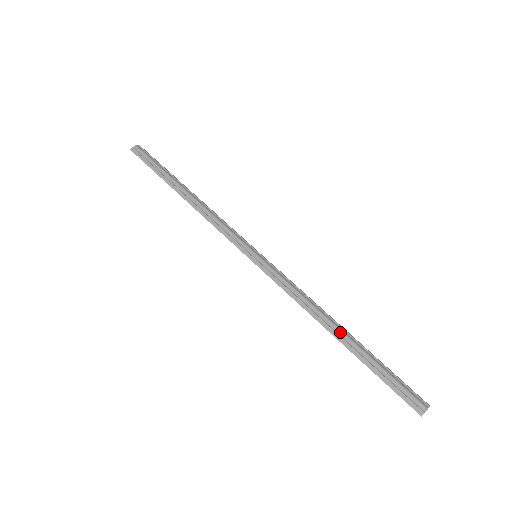
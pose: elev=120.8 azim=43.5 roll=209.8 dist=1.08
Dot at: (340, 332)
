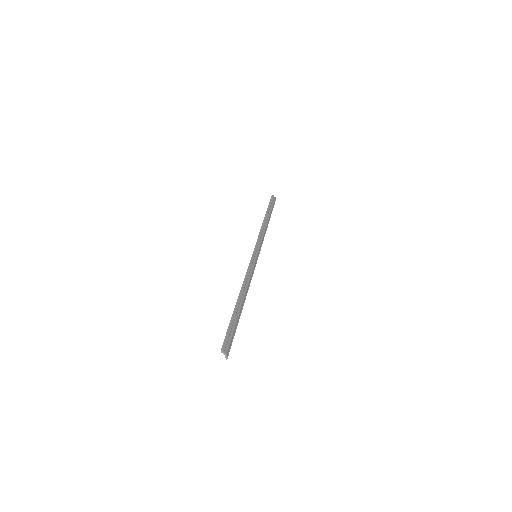
Dot at: (242, 301)
